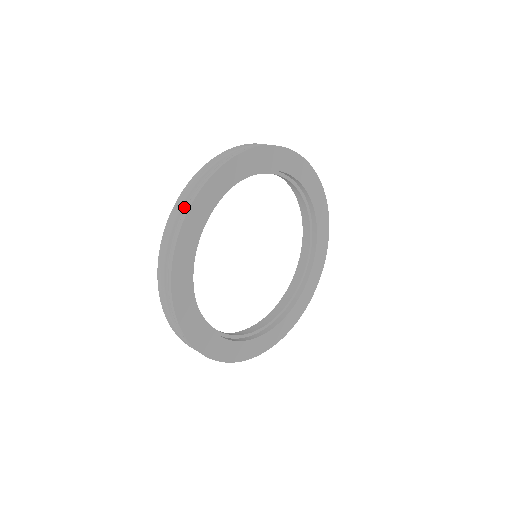
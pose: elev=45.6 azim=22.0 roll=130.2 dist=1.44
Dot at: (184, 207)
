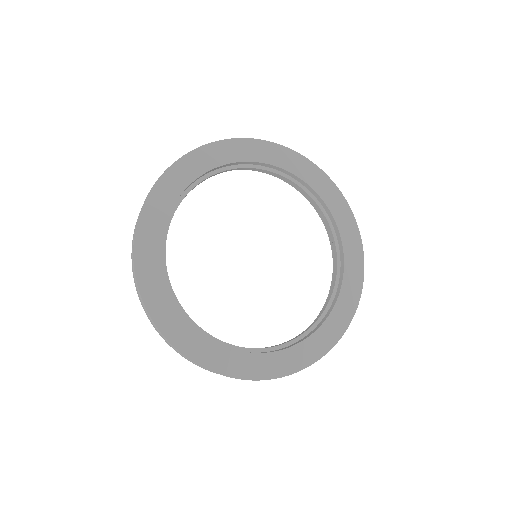
Dot at: occluded
